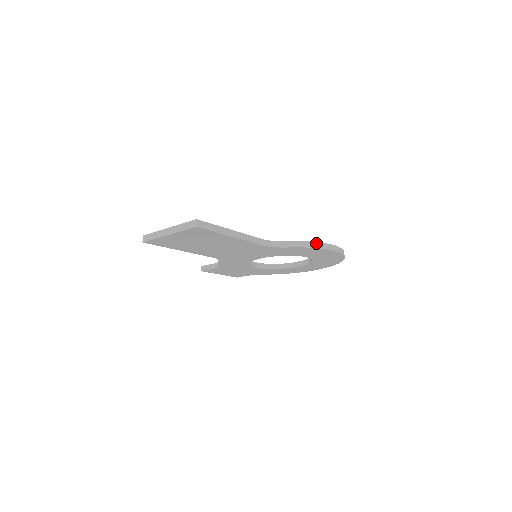
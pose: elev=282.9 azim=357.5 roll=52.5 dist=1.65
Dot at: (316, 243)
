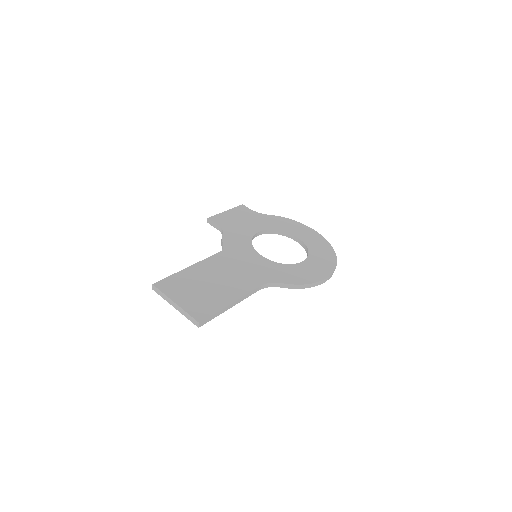
Dot at: (308, 285)
